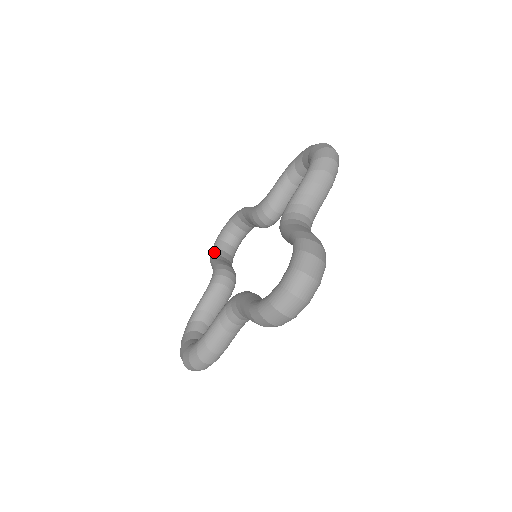
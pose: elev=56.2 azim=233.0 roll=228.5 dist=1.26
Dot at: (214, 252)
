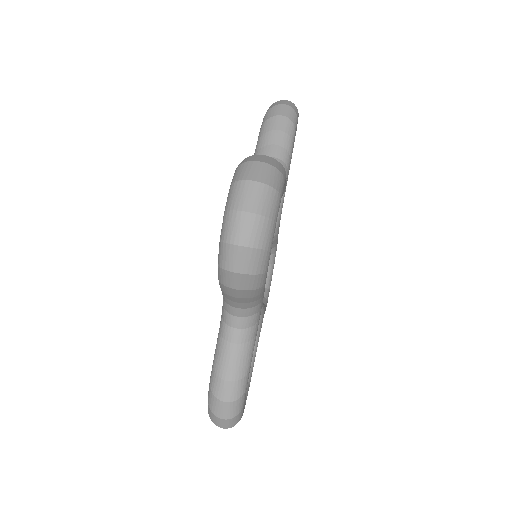
Dot at: occluded
